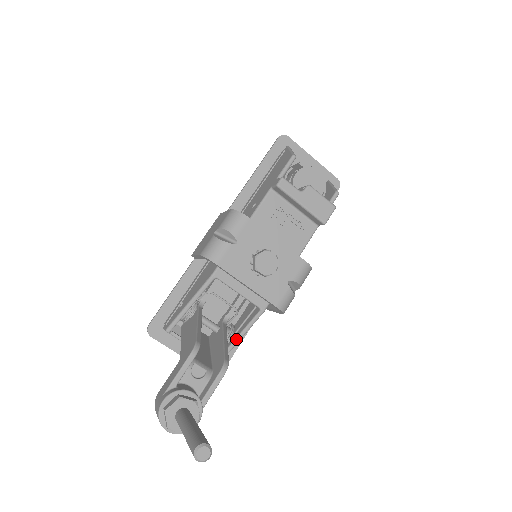
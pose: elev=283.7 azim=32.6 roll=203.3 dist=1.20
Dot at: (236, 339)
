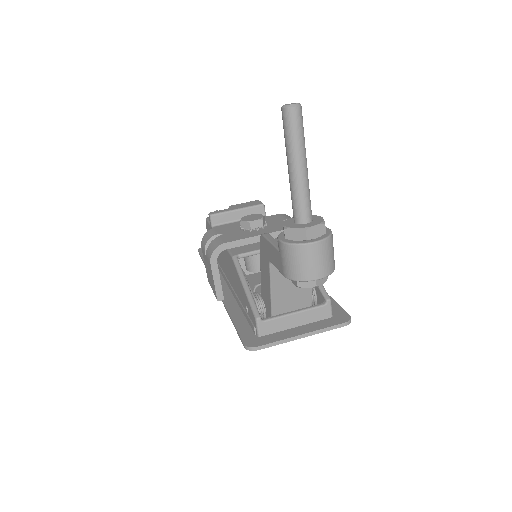
Dot at: occluded
